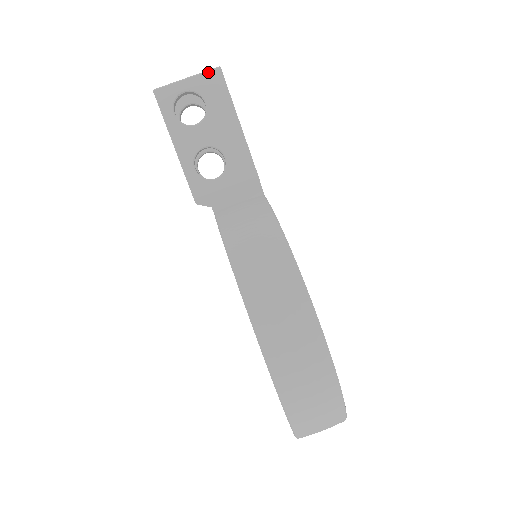
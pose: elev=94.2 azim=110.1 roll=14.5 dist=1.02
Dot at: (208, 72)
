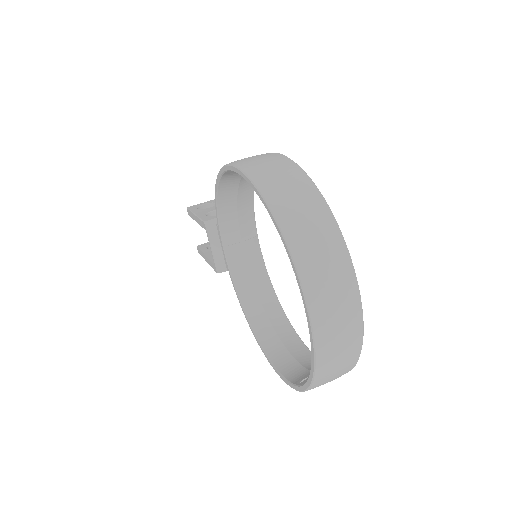
Dot at: occluded
